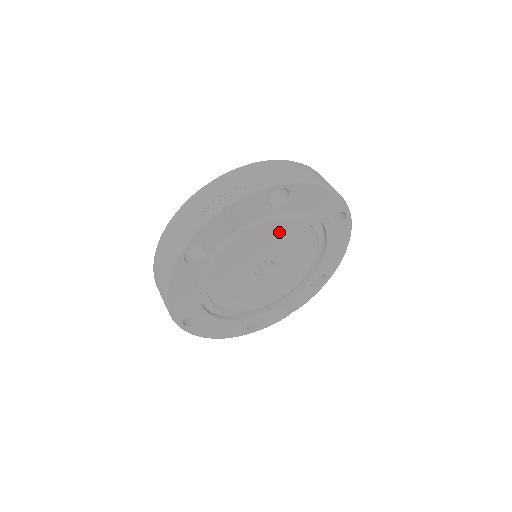
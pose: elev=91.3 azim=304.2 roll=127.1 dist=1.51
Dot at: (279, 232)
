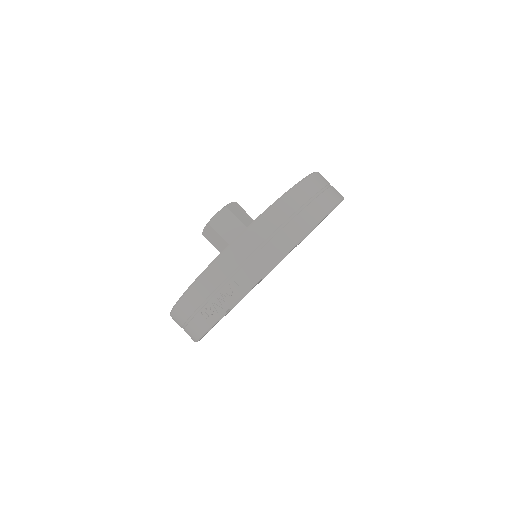
Dot at: occluded
